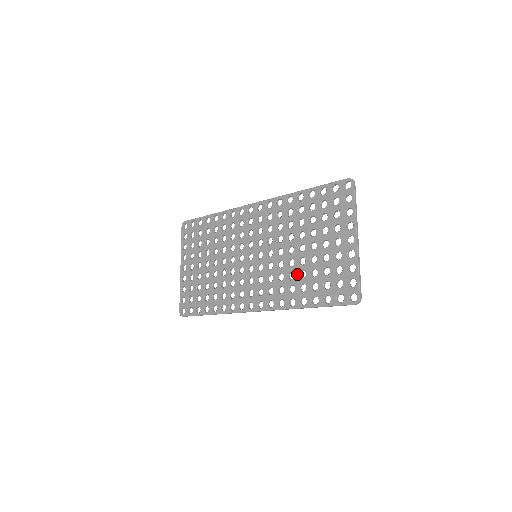
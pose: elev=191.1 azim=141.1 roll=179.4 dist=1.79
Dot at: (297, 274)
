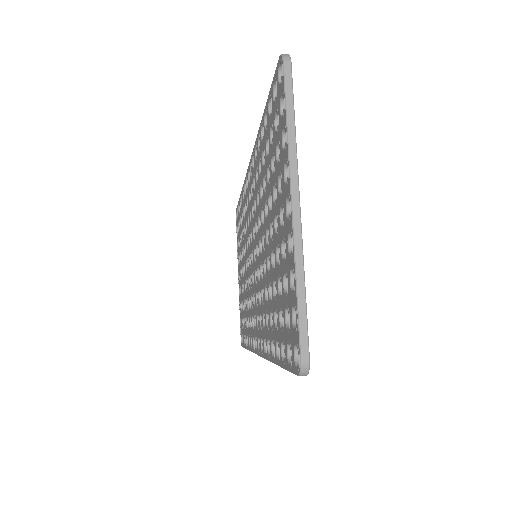
Dot at: (267, 291)
